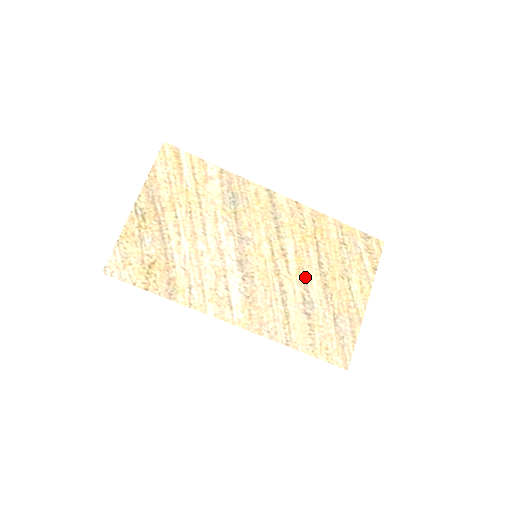
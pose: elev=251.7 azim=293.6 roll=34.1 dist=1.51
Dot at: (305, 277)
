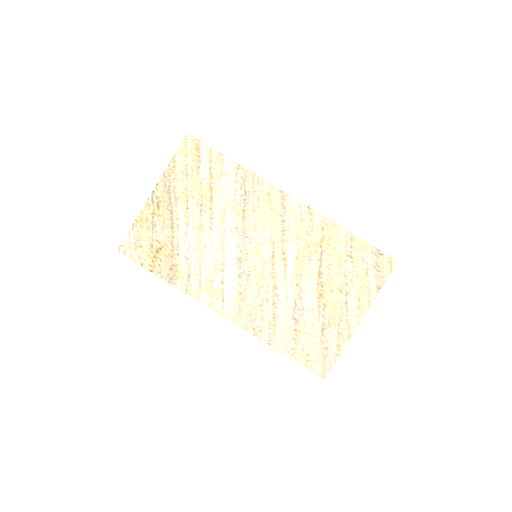
Dot at: (301, 284)
